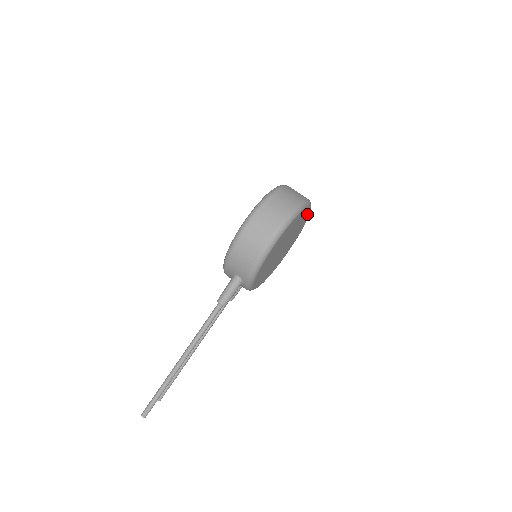
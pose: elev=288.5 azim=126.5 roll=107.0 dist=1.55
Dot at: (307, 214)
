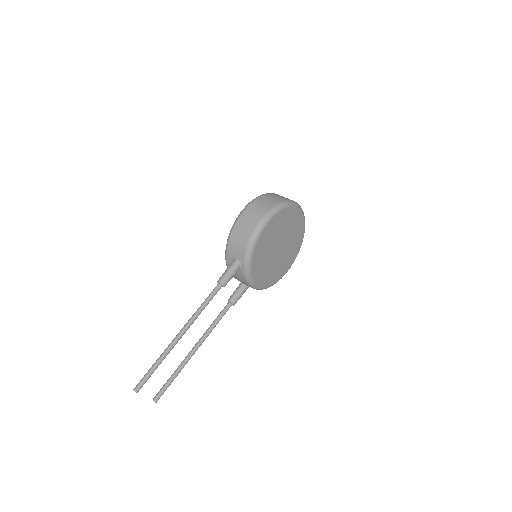
Dot at: (301, 224)
